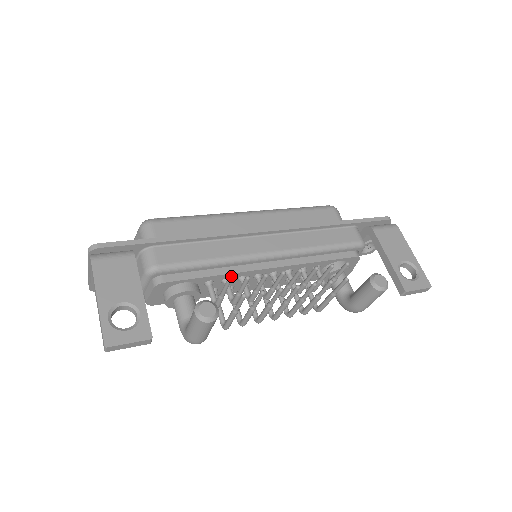
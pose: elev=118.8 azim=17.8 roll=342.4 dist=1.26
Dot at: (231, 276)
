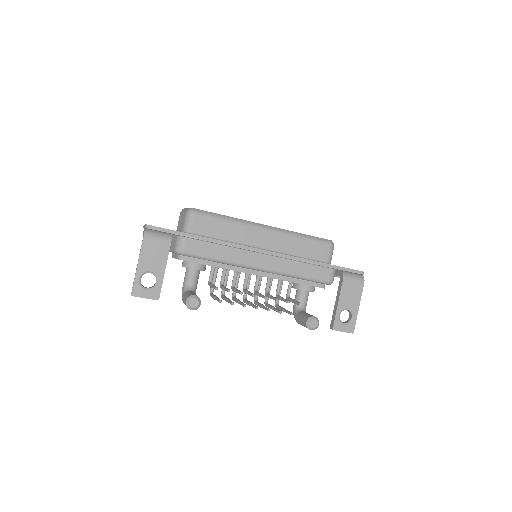
Dot at: (229, 269)
